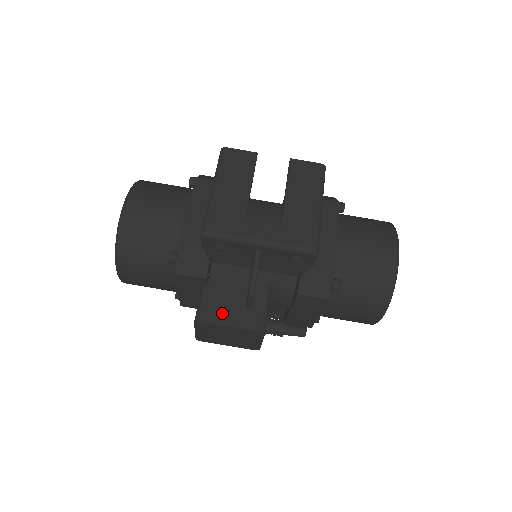
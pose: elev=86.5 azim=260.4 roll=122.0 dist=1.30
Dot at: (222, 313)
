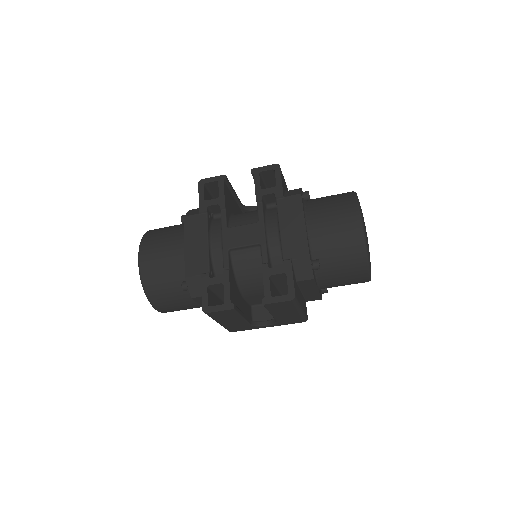
Dot at: occluded
